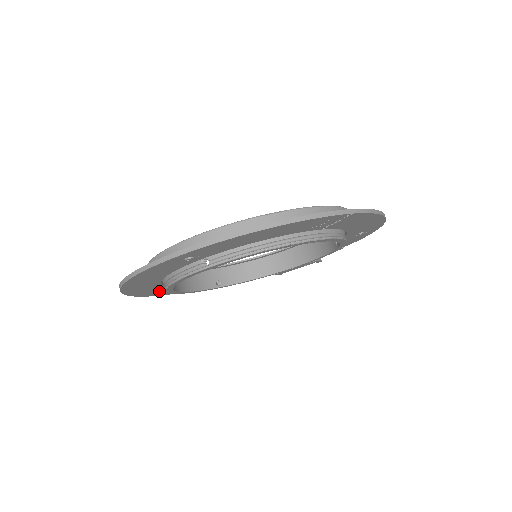
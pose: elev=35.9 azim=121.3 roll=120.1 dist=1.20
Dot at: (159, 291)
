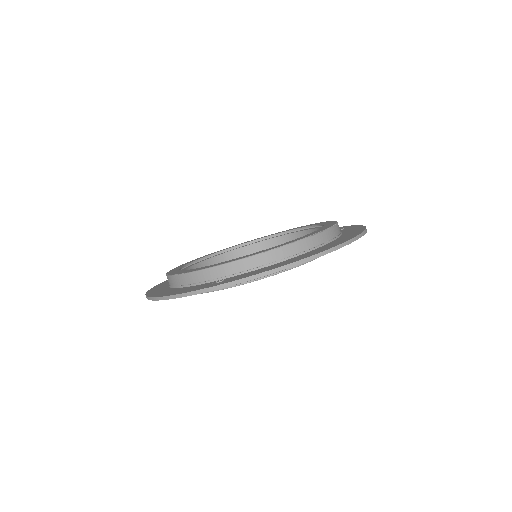
Dot at: occluded
